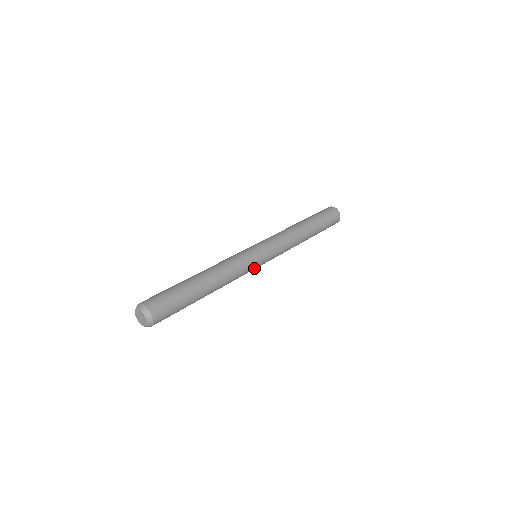
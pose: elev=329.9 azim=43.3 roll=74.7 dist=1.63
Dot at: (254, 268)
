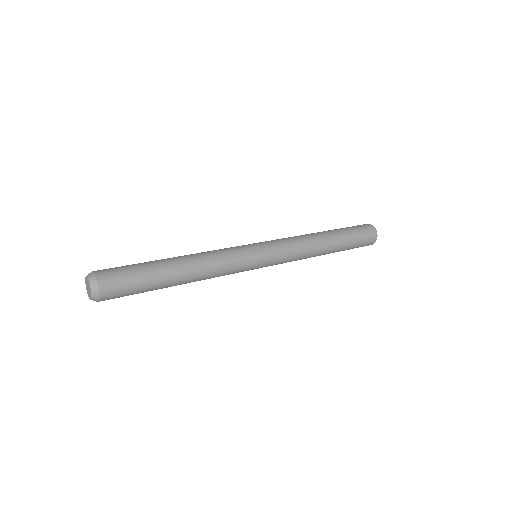
Dot at: (249, 266)
